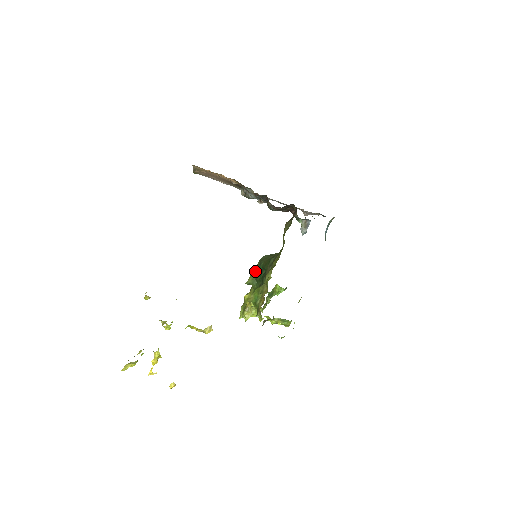
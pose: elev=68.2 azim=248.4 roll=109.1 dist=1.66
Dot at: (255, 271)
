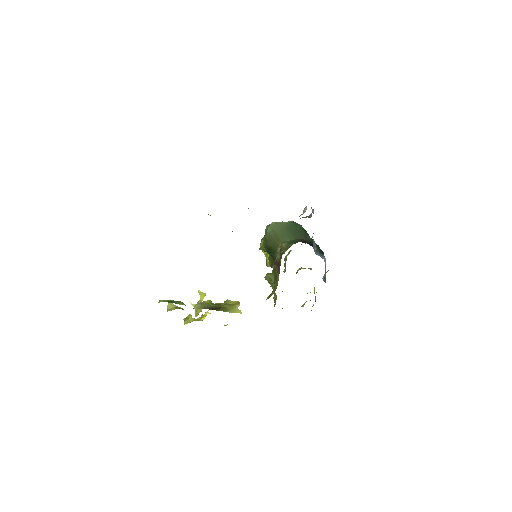
Dot at: (263, 245)
